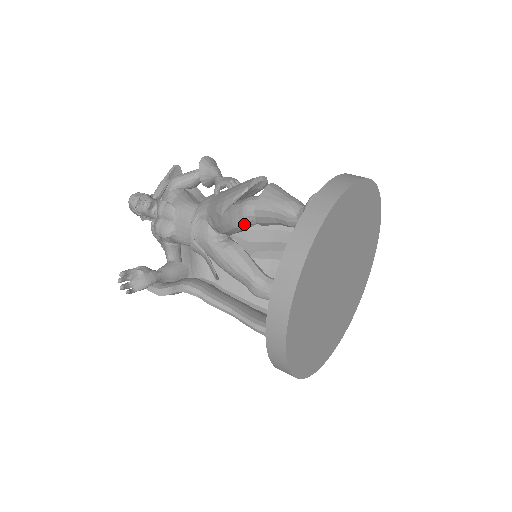
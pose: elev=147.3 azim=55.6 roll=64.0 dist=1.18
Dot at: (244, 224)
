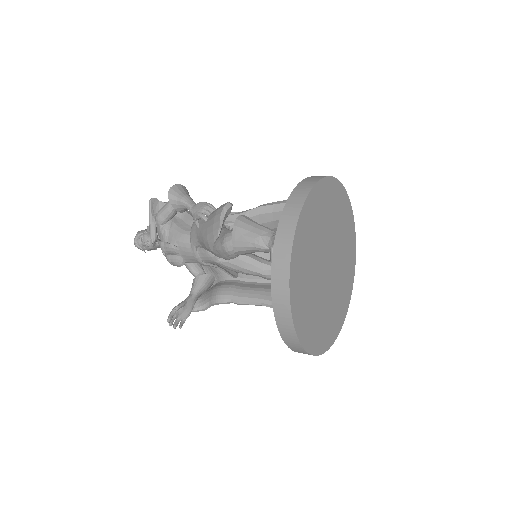
Dot at: (233, 257)
